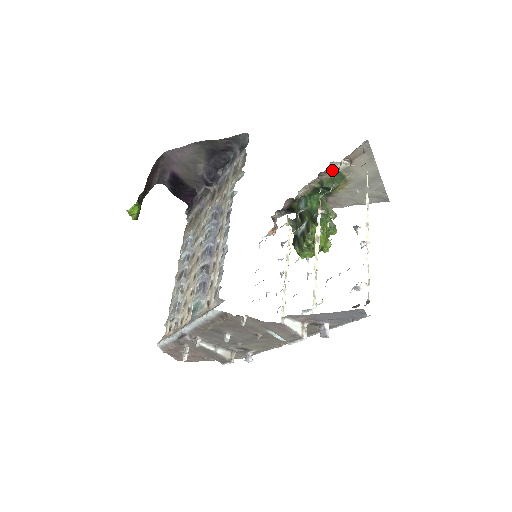
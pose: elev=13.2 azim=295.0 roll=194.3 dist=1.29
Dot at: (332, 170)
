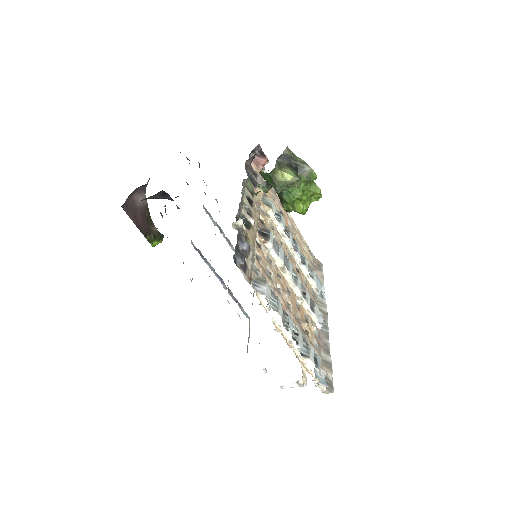
Dot at: occluded
